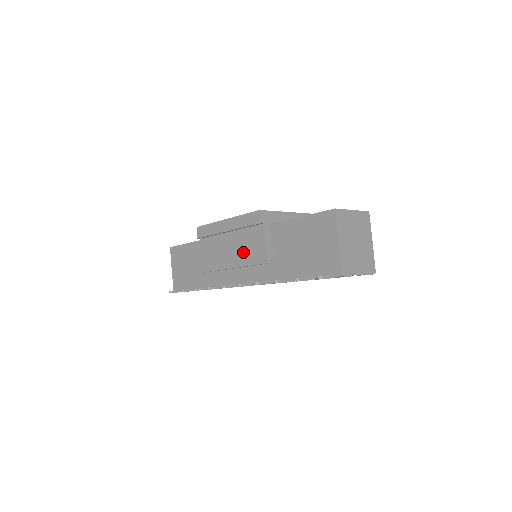
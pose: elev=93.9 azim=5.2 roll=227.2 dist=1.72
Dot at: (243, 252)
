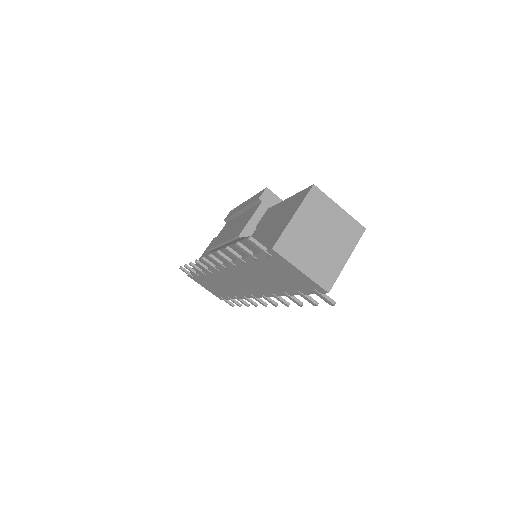
Dot at: (235, 229)
